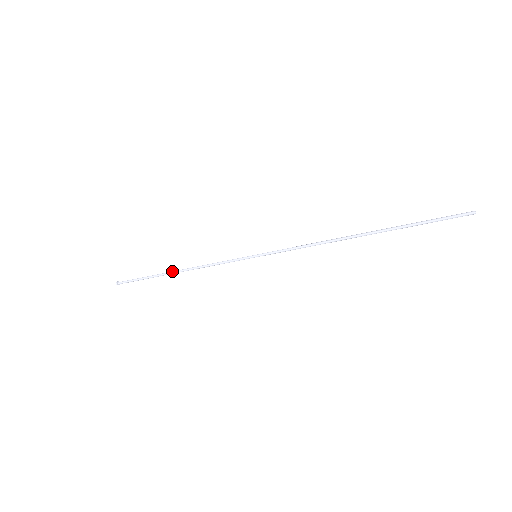
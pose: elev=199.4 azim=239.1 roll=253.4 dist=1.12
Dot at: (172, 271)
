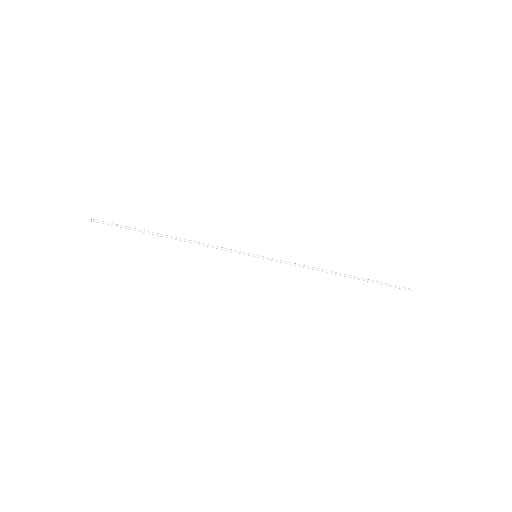
Dot at: (166, 235)
